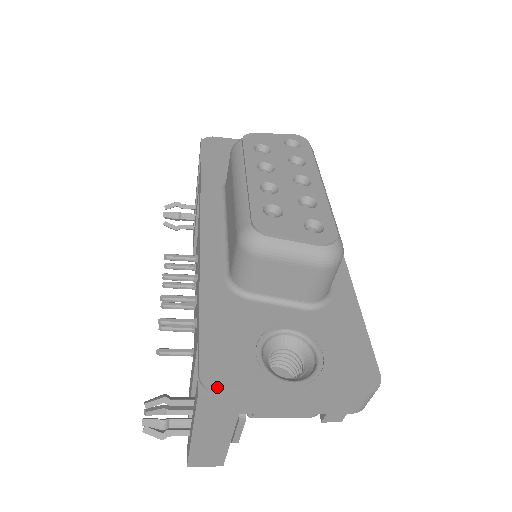
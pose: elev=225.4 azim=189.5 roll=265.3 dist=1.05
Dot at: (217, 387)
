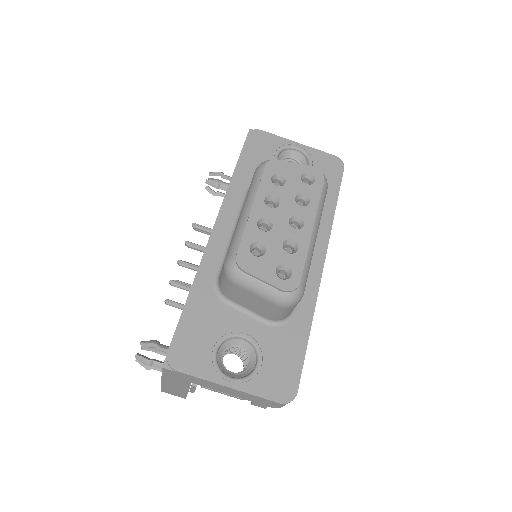
Dot at: (176, 366)
